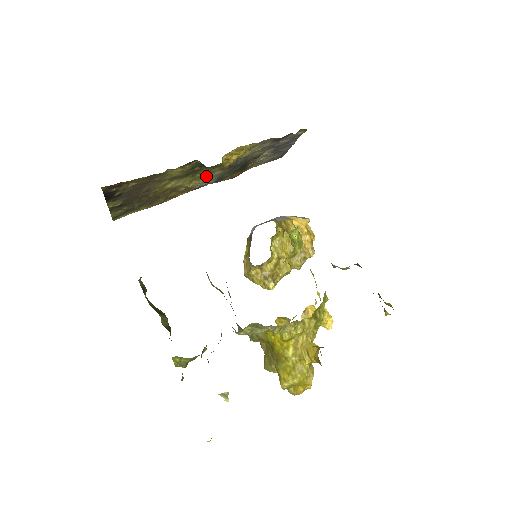
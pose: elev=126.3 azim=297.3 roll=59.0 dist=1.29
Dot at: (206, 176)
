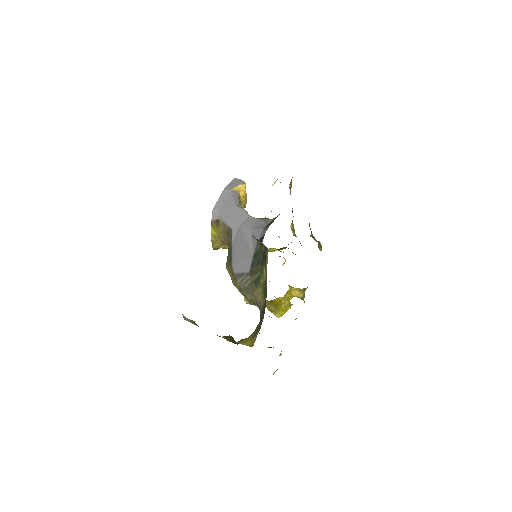
Dot at: occluded
